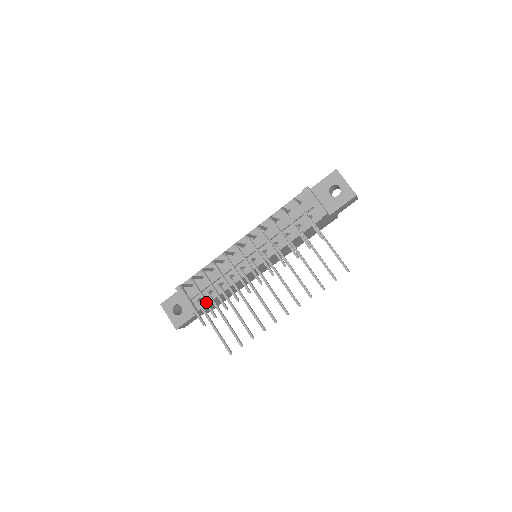
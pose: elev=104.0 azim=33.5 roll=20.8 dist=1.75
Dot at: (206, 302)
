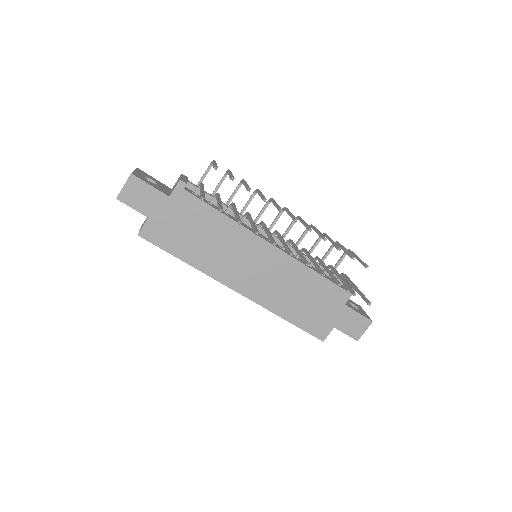
Dot at: occluded
